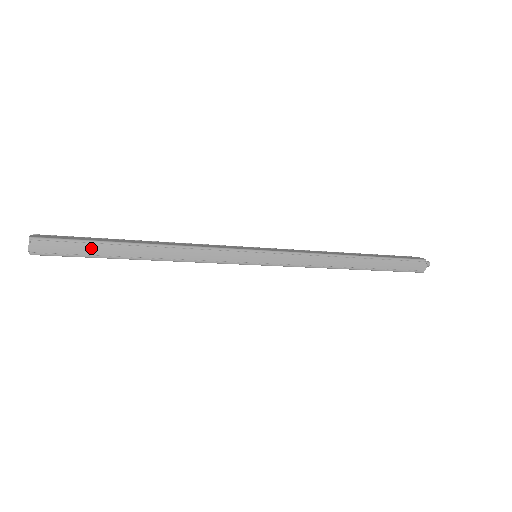
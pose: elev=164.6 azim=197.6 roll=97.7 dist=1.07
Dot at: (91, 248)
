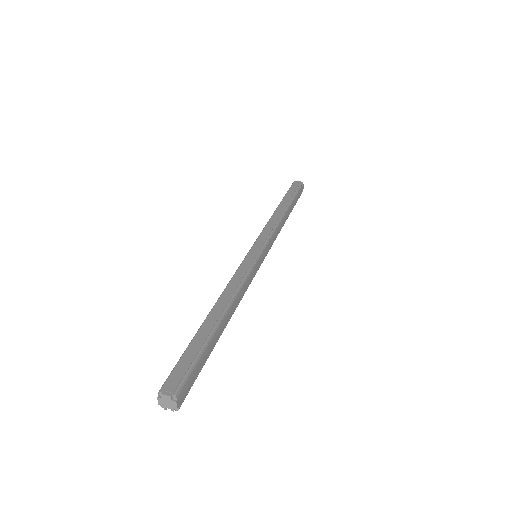
Dot at: (205, 355)
